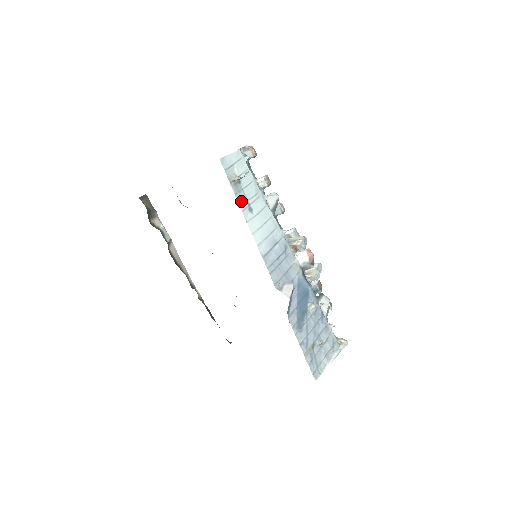
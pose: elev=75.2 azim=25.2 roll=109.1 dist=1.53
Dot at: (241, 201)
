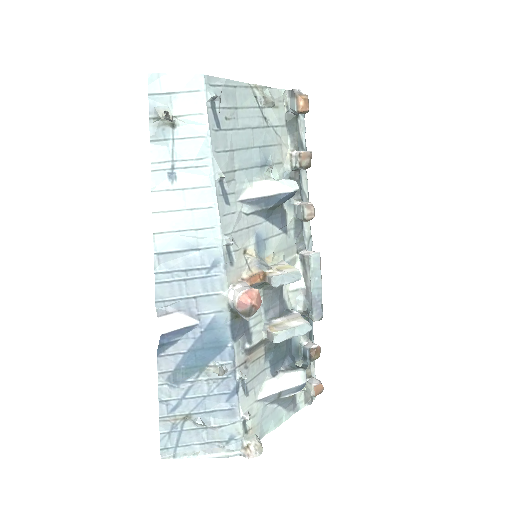
Dot at: (159, 155)
